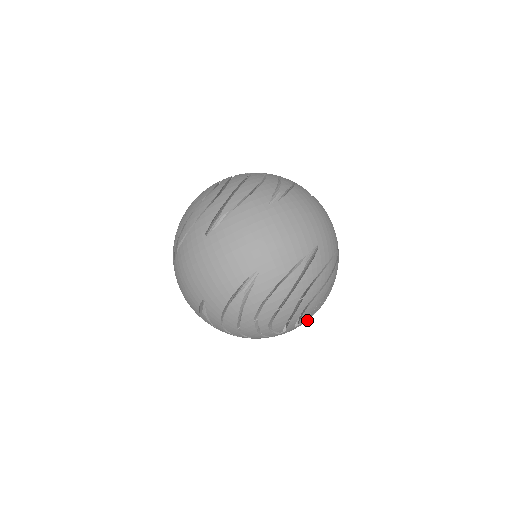
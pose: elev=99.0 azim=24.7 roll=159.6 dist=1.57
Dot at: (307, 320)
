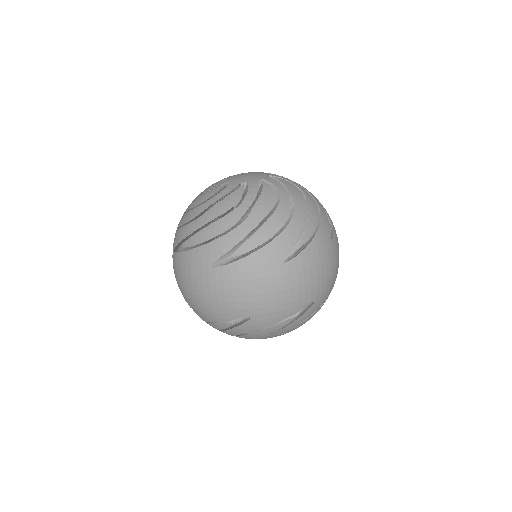
Dot at: occluded
